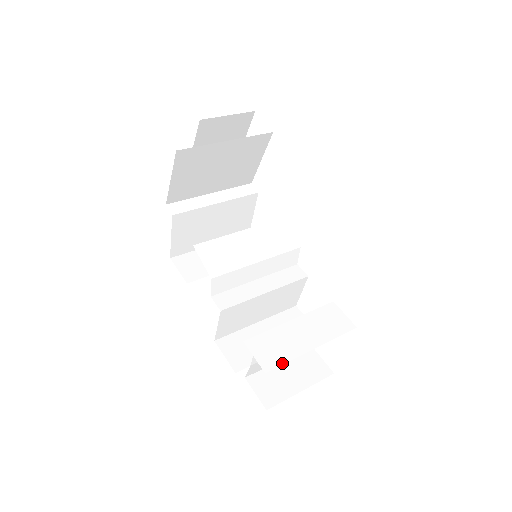
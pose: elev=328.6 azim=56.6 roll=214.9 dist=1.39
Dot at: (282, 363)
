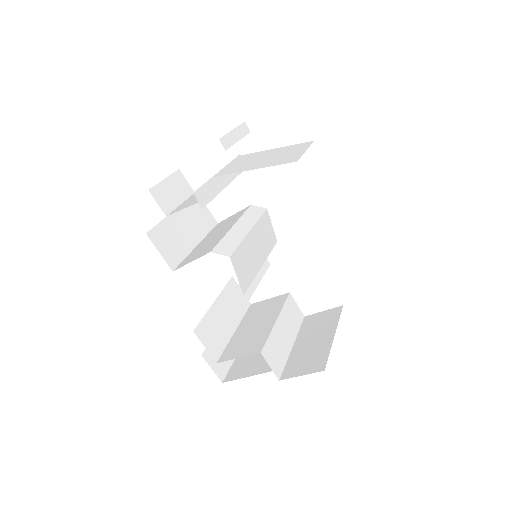
Dot at: (284, 367)
